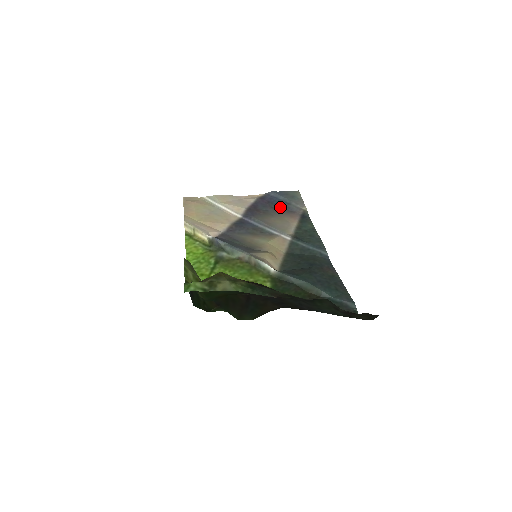
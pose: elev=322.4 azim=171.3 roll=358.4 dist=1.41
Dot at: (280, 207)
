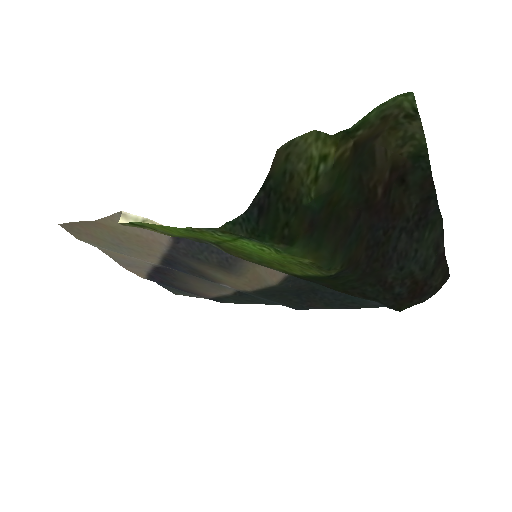
Dot at: (179, 288)
